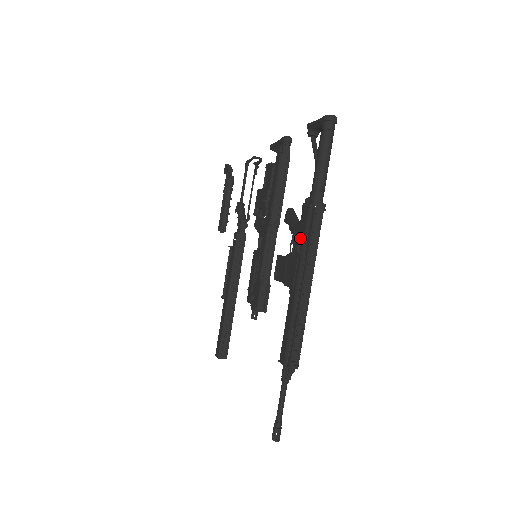
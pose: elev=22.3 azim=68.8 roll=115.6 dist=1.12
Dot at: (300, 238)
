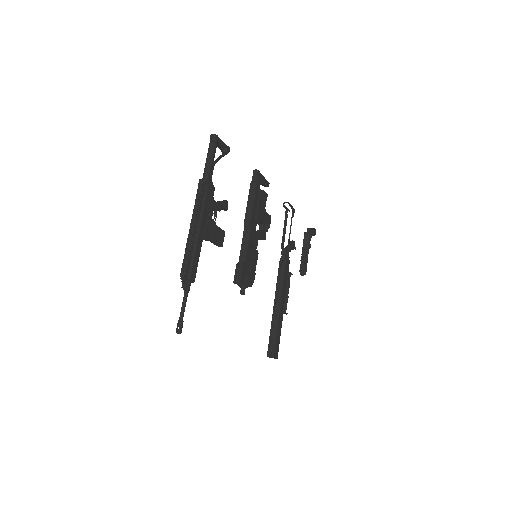
Dot at: occluded
